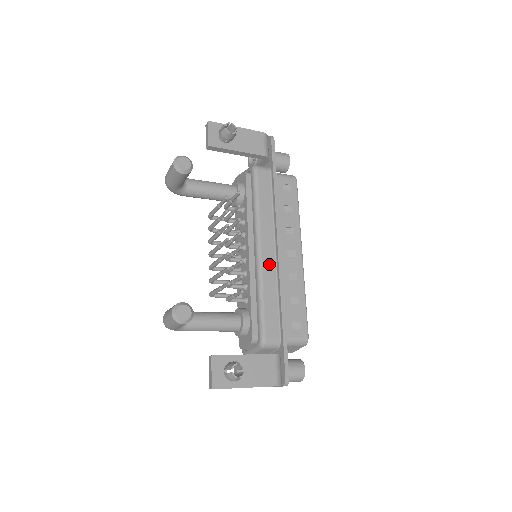
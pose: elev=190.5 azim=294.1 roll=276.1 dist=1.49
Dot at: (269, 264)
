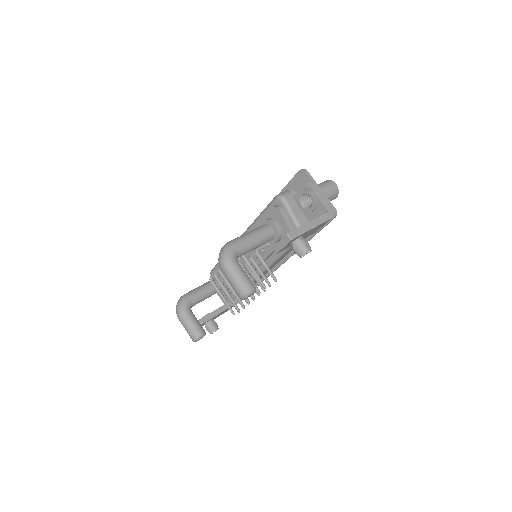
Dot at: occluded
